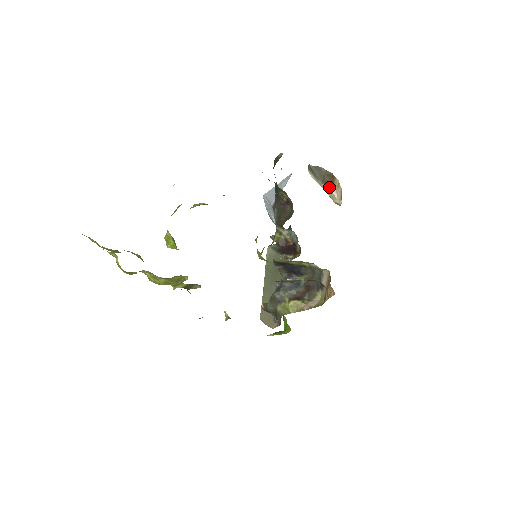
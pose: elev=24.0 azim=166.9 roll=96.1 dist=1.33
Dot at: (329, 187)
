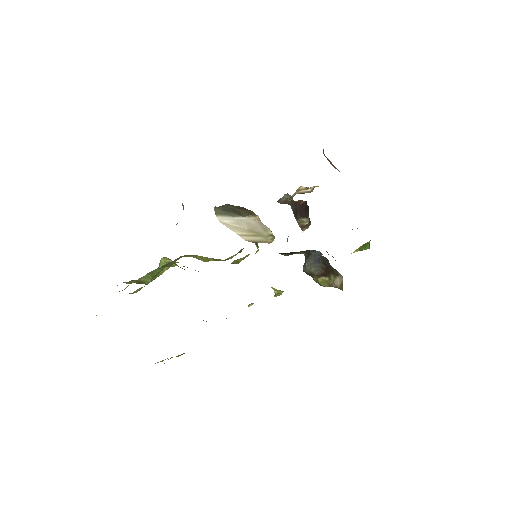
Dot at: (254, 217)
